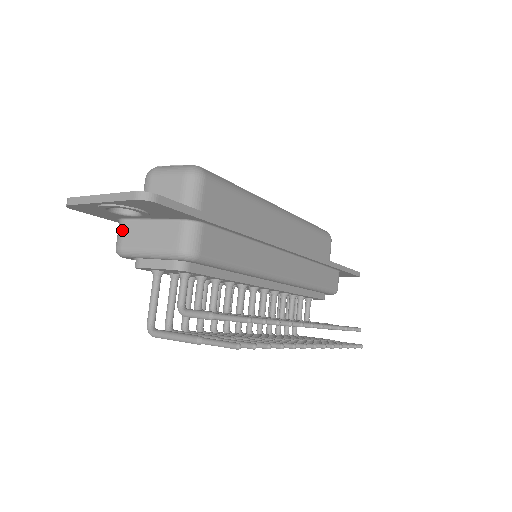
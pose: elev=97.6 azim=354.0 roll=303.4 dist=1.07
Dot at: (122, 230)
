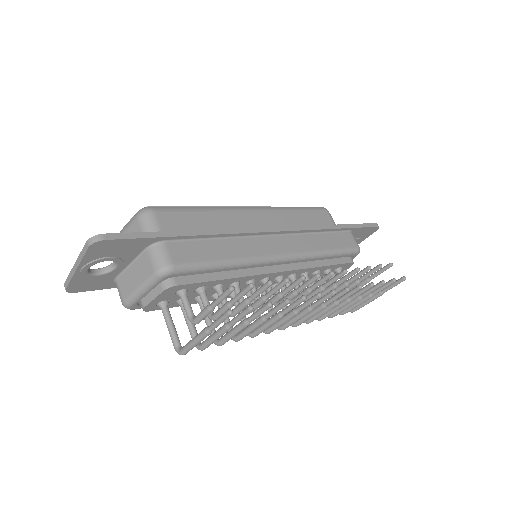
Dot at: (118, 287)
